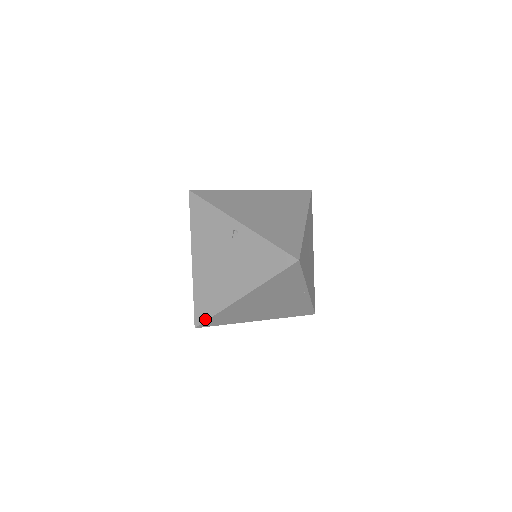
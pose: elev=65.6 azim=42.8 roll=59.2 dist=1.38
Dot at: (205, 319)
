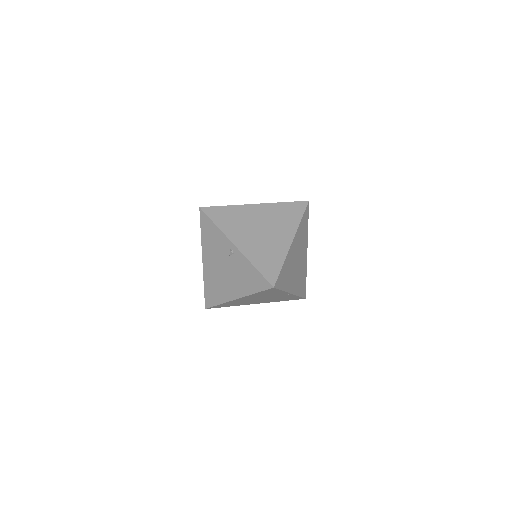
Dot at: (212, 305)
